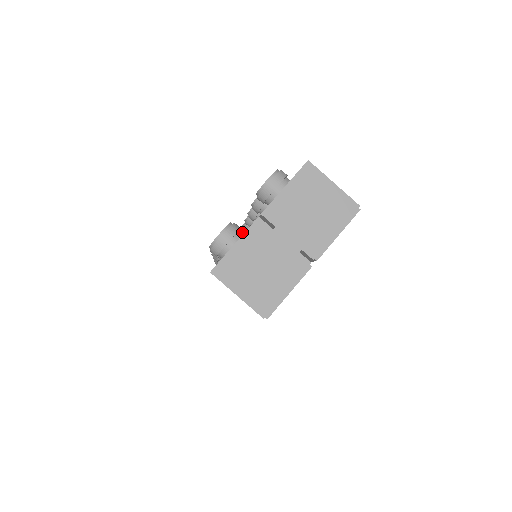
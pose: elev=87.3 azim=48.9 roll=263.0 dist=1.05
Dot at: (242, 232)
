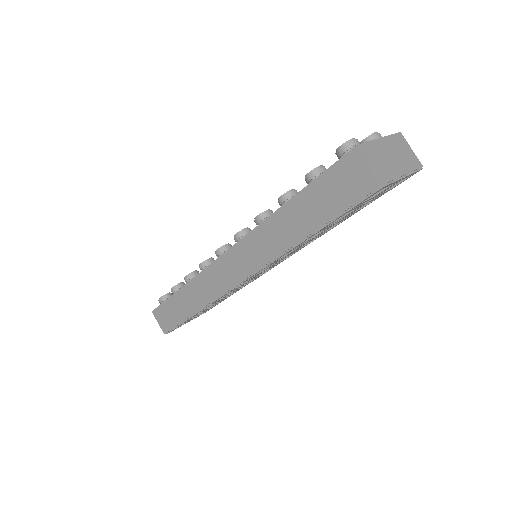
Dot at: occluded
